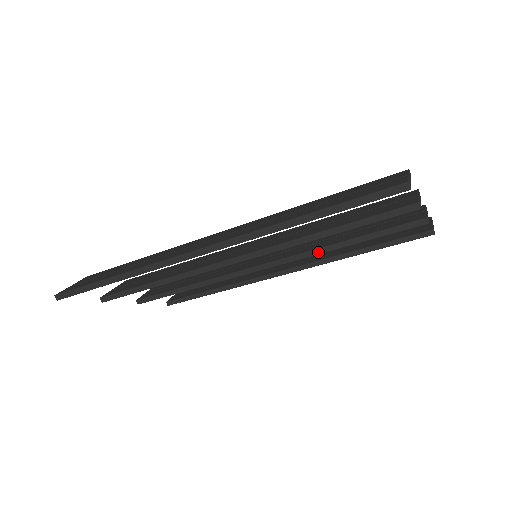
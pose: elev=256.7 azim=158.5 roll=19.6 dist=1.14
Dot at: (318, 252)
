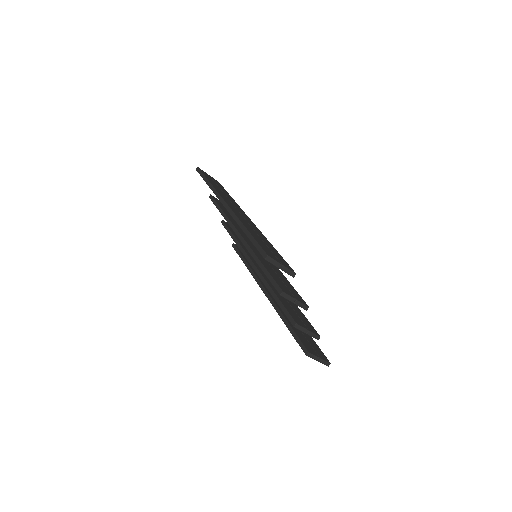
Dot at: (265, 283)
